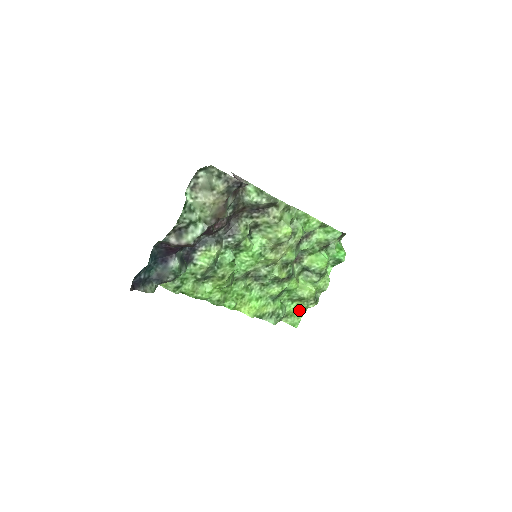
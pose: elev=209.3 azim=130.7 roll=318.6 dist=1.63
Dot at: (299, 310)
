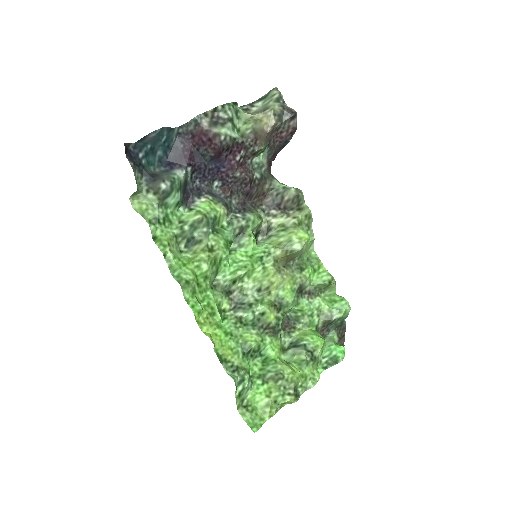
Dot at: (268, 400)
